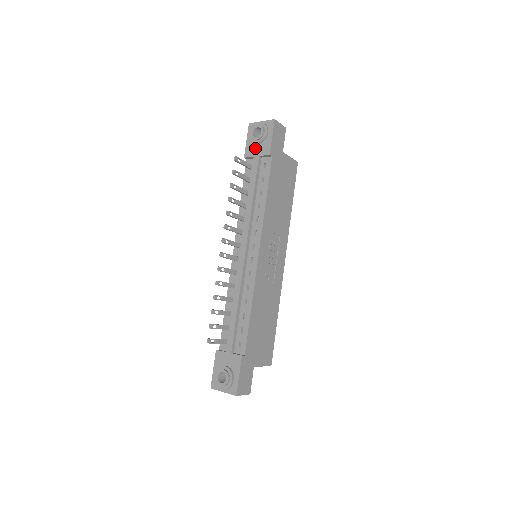
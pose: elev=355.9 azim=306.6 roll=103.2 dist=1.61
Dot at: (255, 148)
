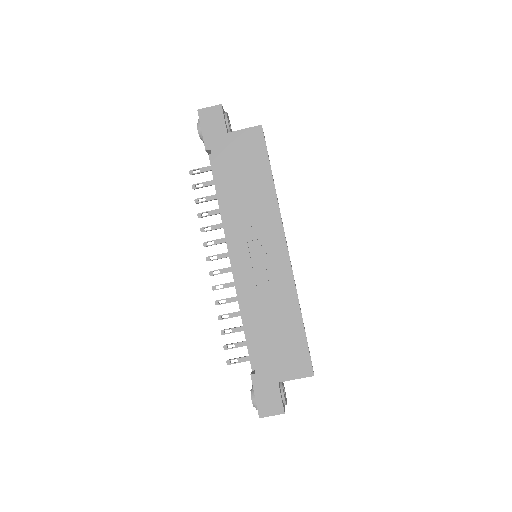
Dot at: occluded
